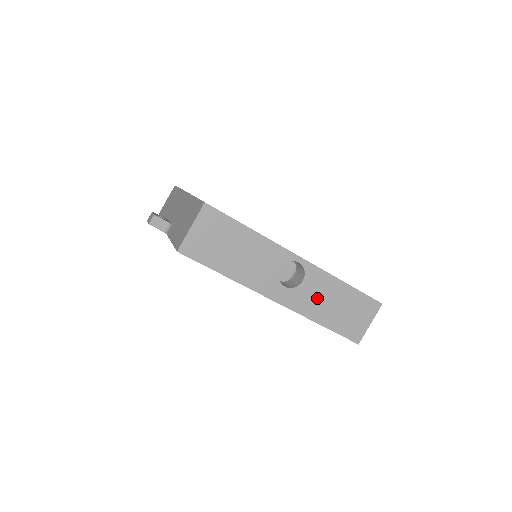
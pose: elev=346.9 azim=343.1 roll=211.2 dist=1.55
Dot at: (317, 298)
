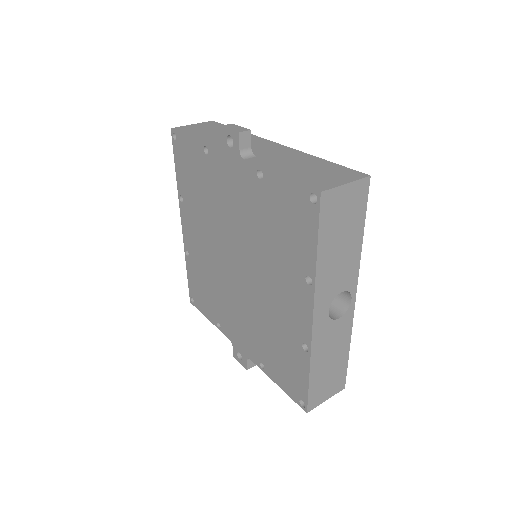
Dot at: (330, 344)
